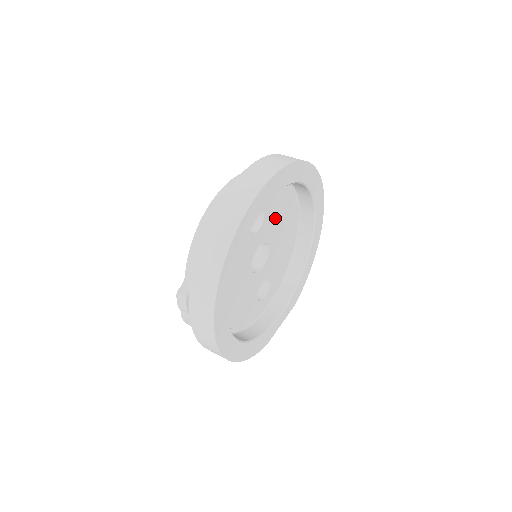
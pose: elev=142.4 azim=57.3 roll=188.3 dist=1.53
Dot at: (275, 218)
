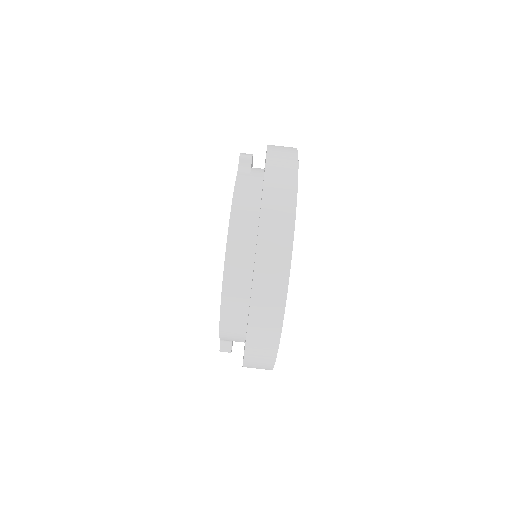
Dot at: occluded
